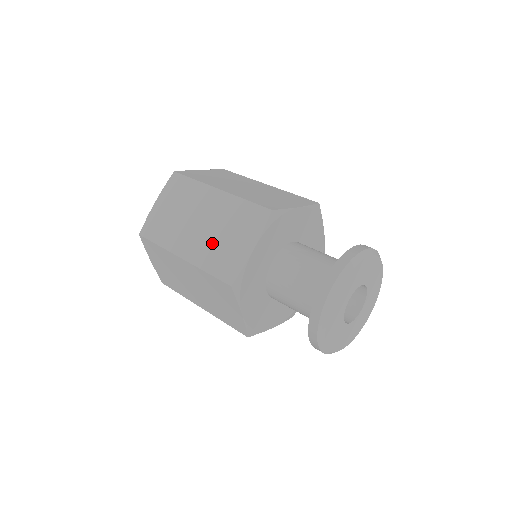
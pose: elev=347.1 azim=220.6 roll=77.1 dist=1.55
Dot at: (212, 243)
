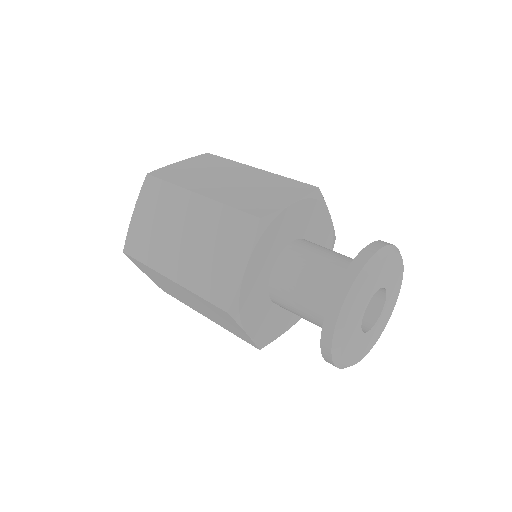
Dot at: (242, 192)
